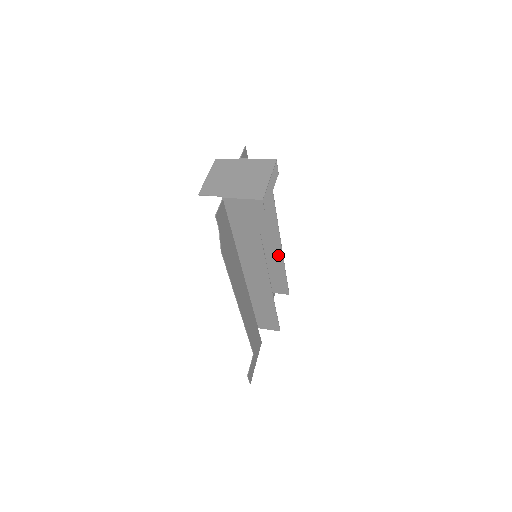
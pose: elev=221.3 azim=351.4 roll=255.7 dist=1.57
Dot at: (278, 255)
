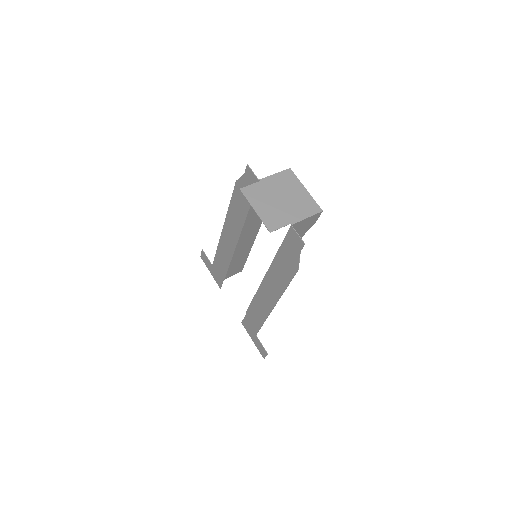
Dot at: (250, 244)
